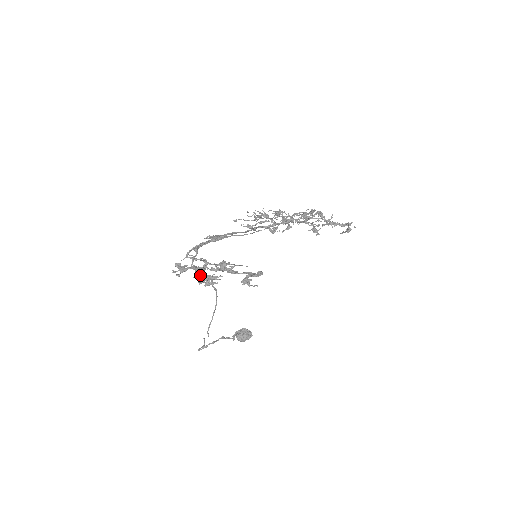
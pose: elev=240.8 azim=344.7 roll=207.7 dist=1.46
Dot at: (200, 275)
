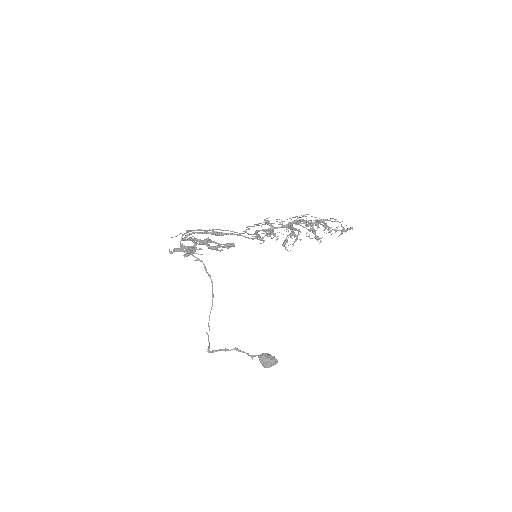
Dot at: occluded
